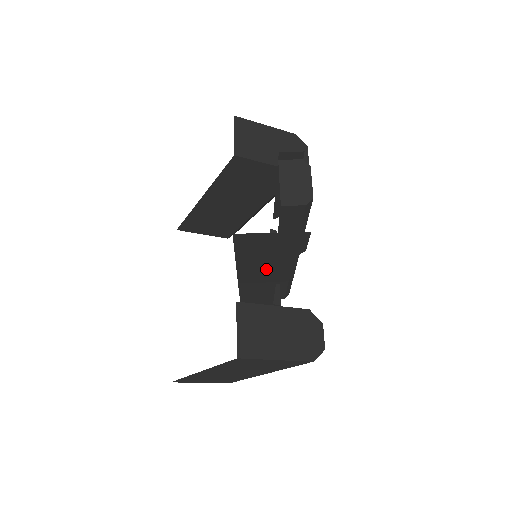
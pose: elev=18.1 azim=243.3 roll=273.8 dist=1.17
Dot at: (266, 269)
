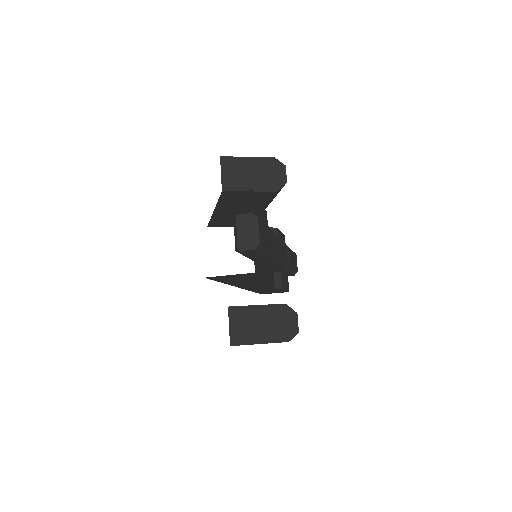
Dot at: (247, 282)
